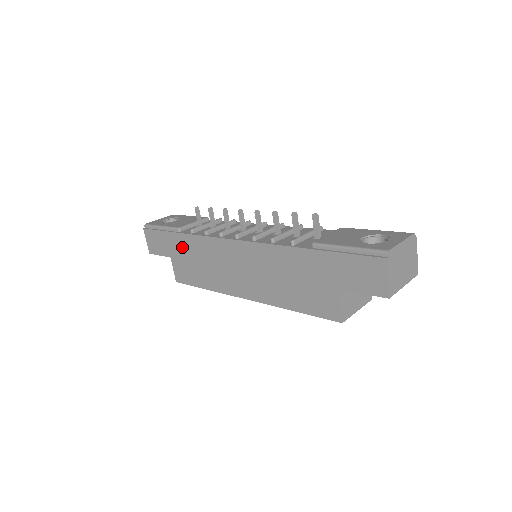
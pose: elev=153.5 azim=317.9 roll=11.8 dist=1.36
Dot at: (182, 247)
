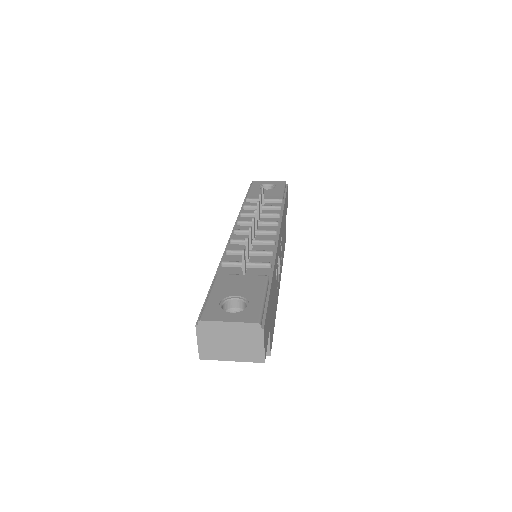
Dot at: occluded
